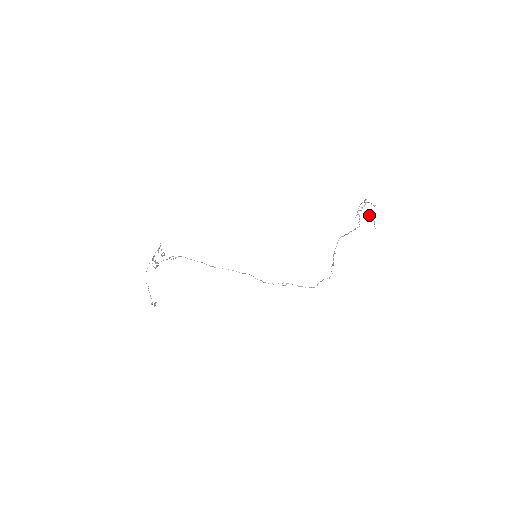
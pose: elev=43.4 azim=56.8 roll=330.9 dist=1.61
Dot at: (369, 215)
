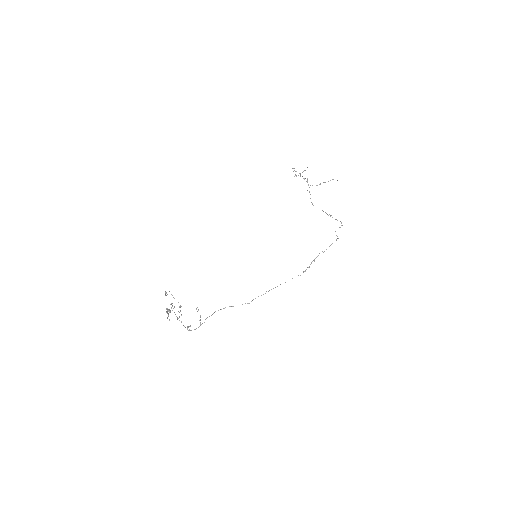
Dot at: (325, 182)
